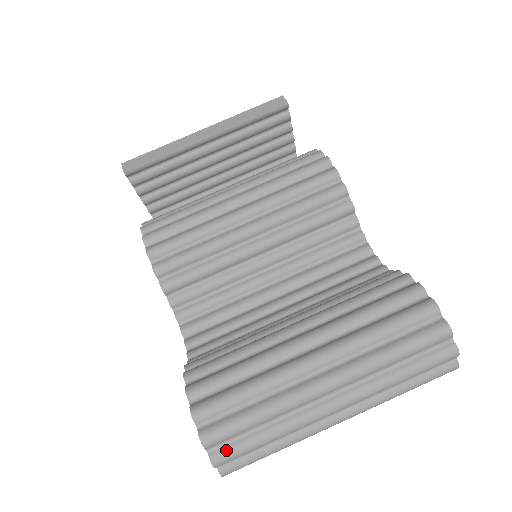
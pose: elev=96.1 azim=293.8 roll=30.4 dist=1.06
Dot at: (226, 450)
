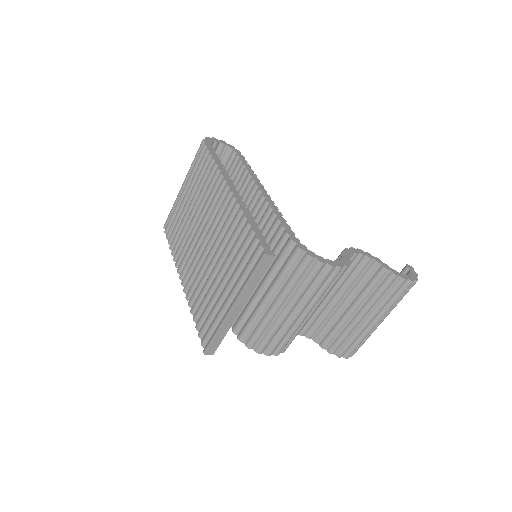
Dot at: occluded
